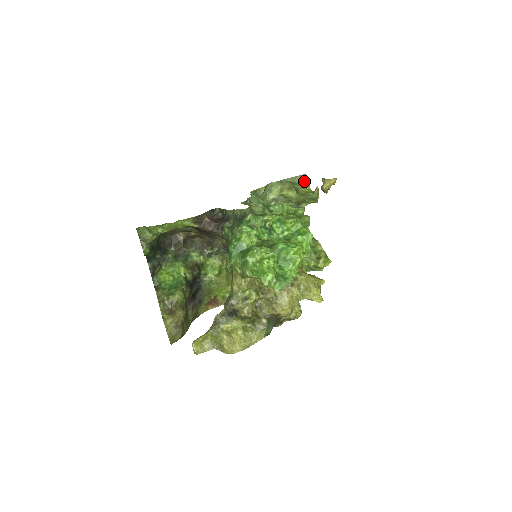
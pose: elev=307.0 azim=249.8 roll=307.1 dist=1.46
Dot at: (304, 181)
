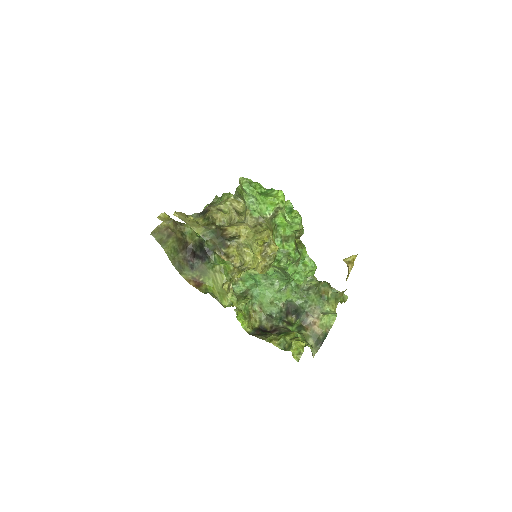
Dot at: (343, 301)
